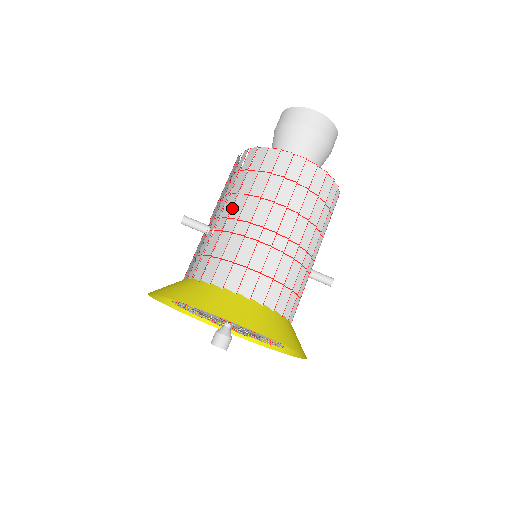
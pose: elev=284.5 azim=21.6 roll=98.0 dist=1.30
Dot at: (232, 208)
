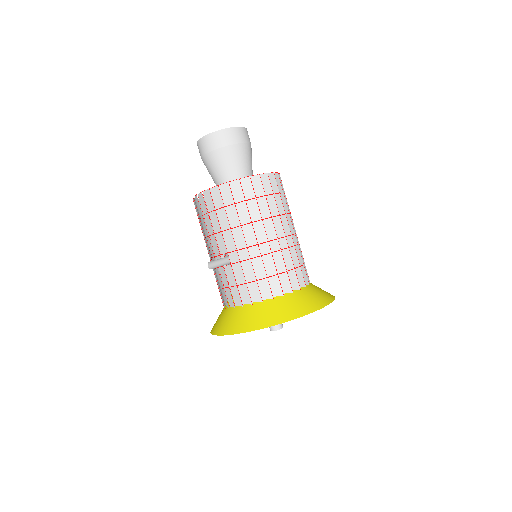
Dot at: (254, 236)
